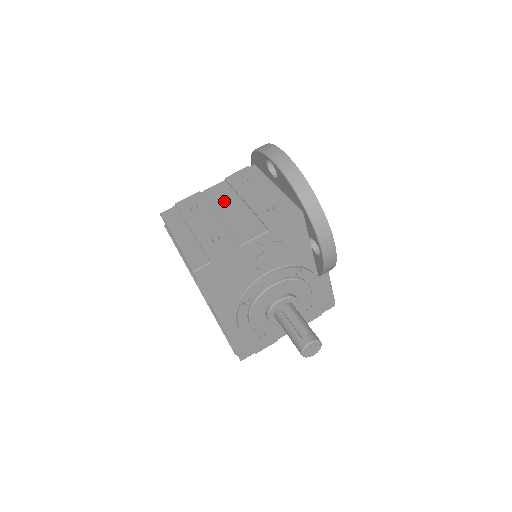
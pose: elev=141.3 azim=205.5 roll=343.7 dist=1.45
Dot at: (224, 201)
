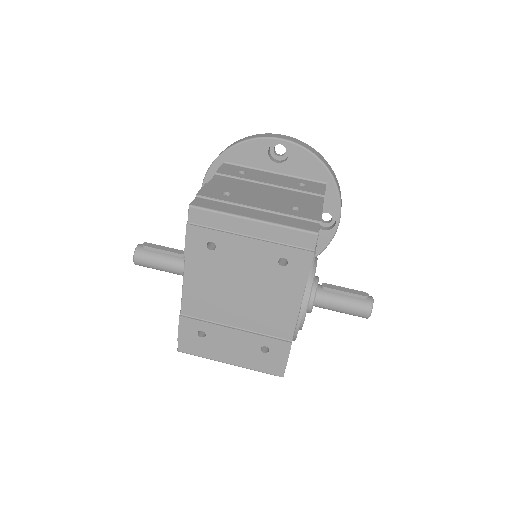
Dot at: (247, 187)
